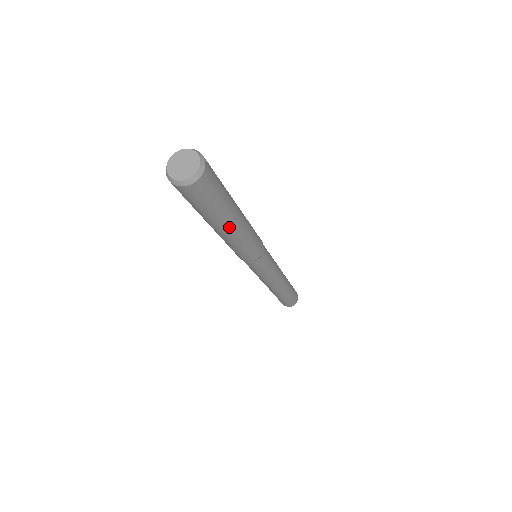
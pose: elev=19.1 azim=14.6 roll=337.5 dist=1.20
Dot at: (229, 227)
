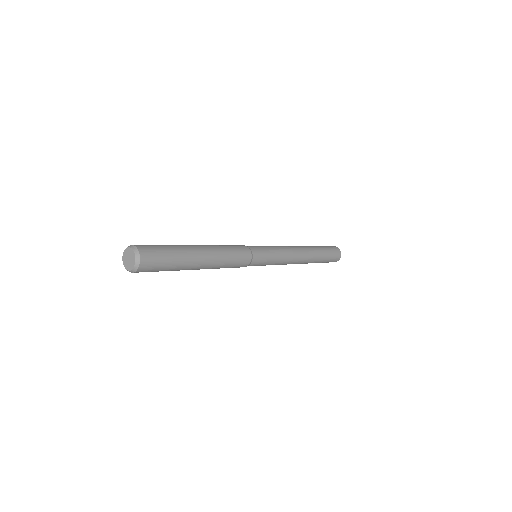
Dot at: (199, 261)
